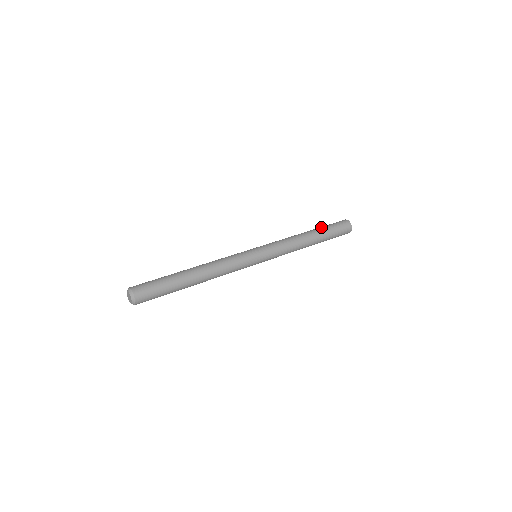
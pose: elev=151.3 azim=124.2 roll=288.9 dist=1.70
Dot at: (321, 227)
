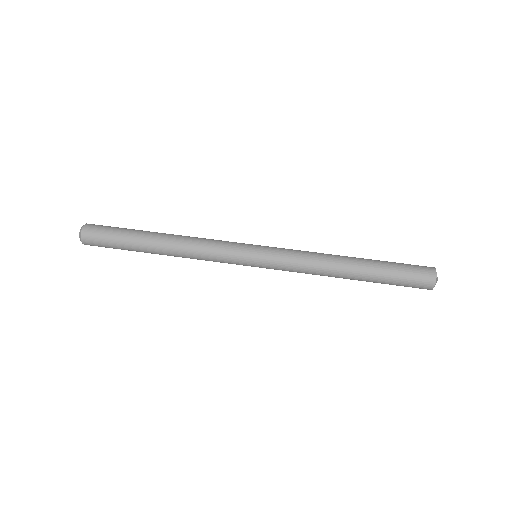
Dot at: (380, 272)
